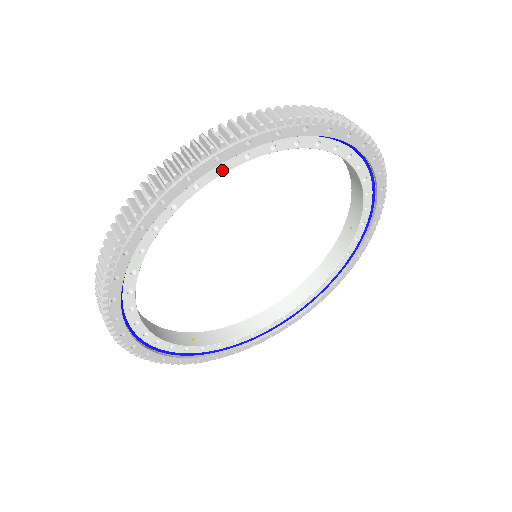
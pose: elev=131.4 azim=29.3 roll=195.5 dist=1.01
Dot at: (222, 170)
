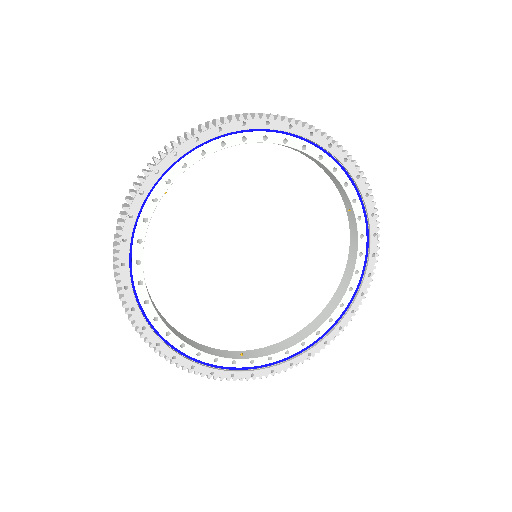
Dot at: (170, 182)
